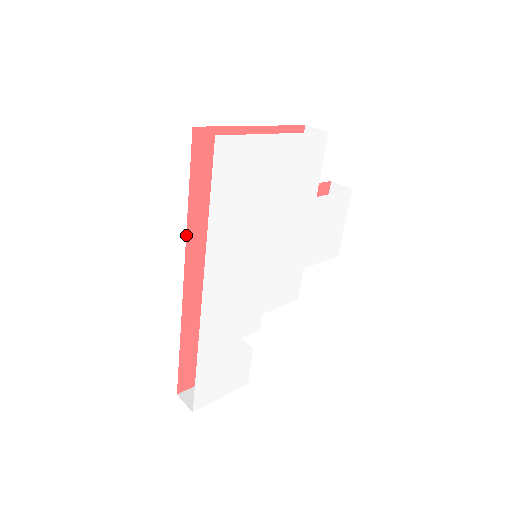
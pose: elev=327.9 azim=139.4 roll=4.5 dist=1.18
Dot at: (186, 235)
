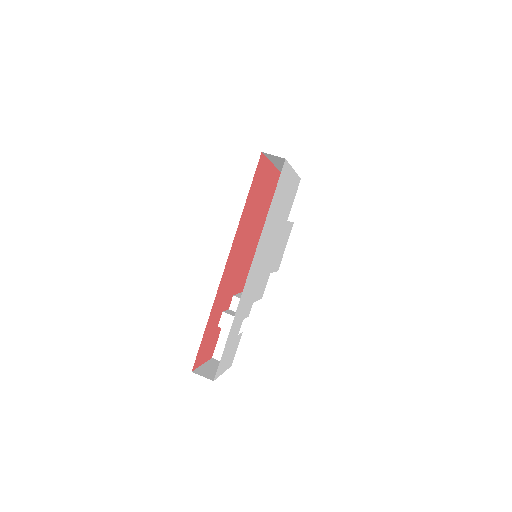
Dot at: (237, 228)
